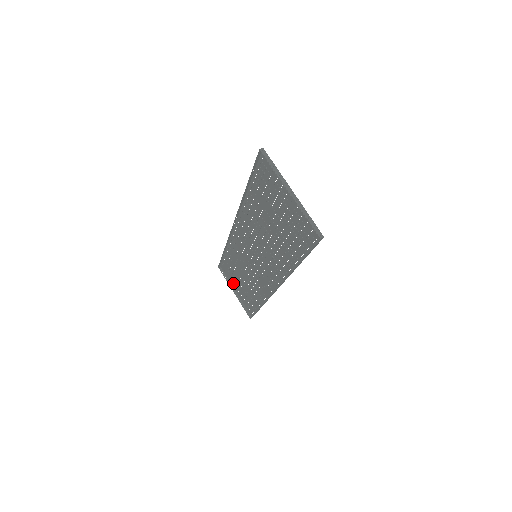
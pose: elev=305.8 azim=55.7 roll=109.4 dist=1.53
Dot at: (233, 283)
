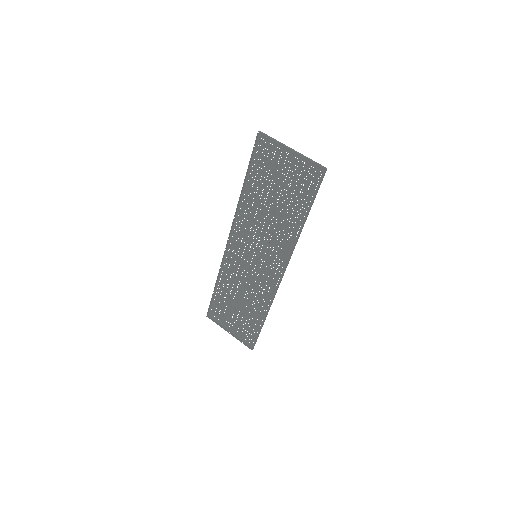
Dot at: (226, 323)
